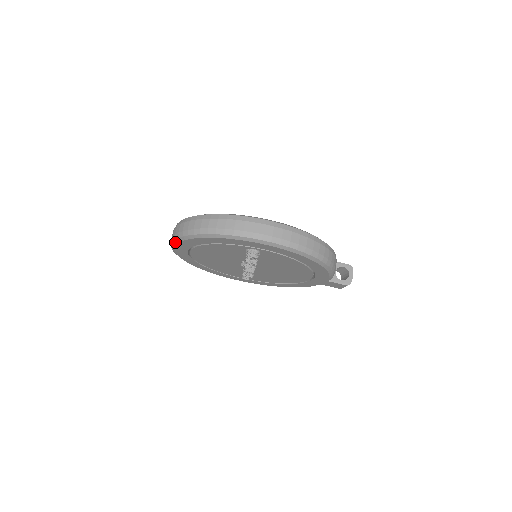
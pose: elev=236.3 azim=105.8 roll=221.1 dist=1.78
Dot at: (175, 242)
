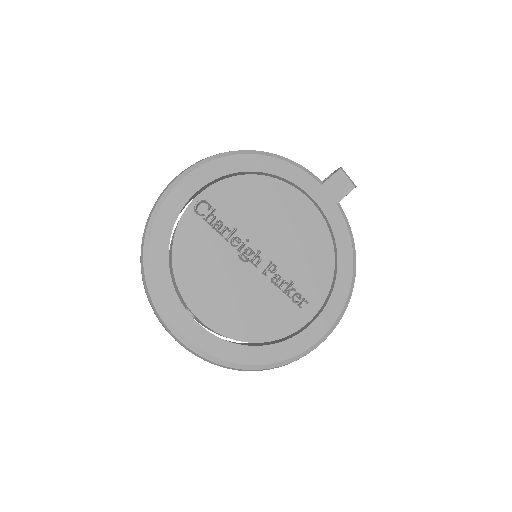
Dot at: (158, 309)
